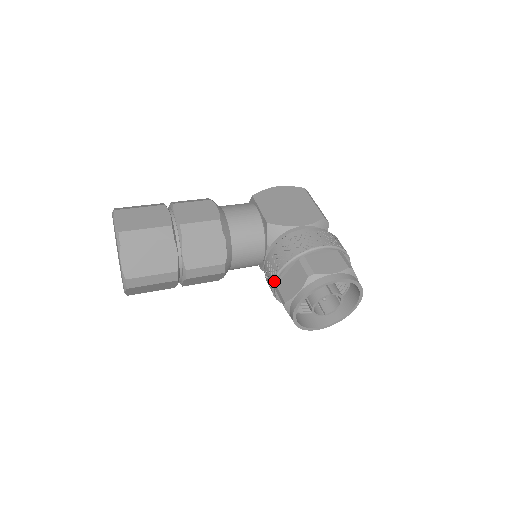
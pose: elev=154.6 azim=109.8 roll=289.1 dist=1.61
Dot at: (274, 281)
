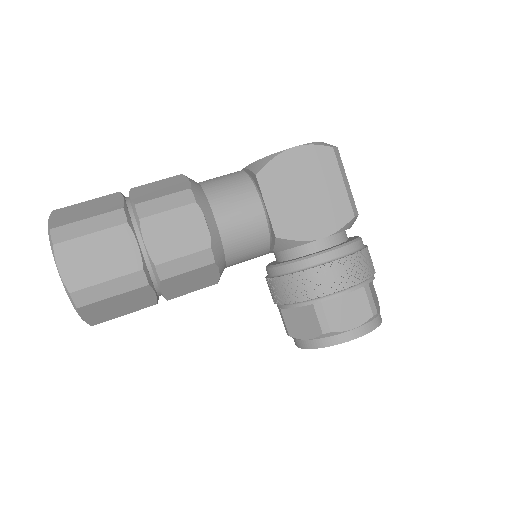
Dot at: (278, 304)
